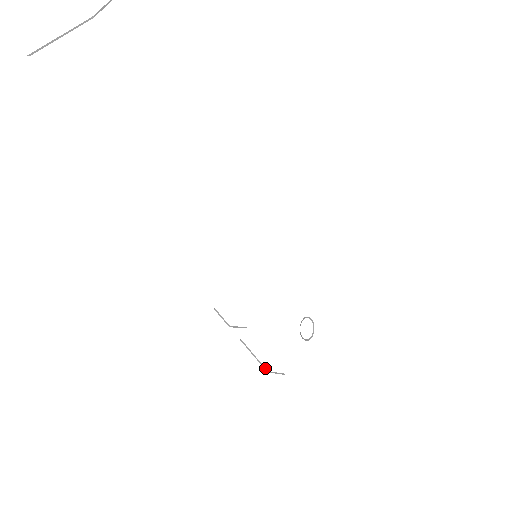
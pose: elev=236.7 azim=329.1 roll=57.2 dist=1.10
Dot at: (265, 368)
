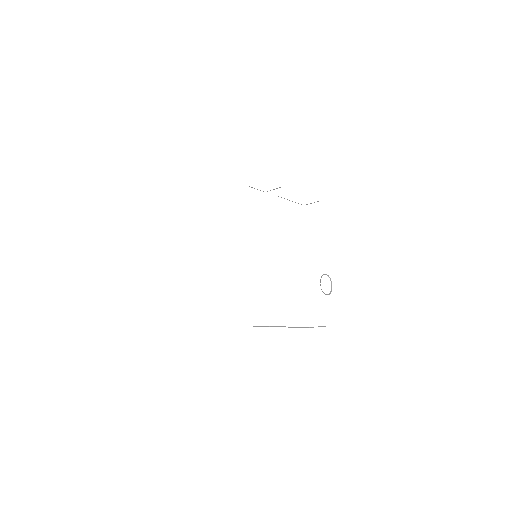
Dot at: (307, 327)
